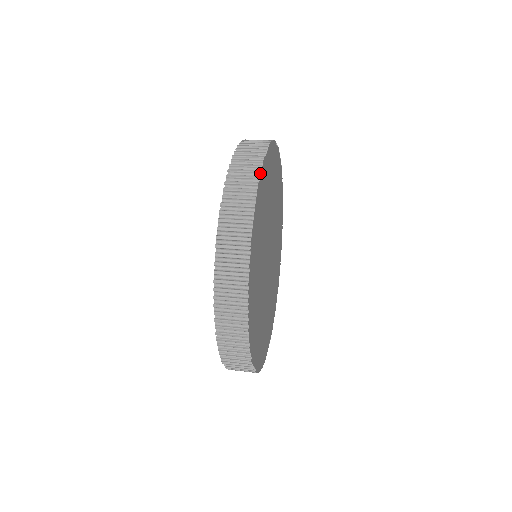
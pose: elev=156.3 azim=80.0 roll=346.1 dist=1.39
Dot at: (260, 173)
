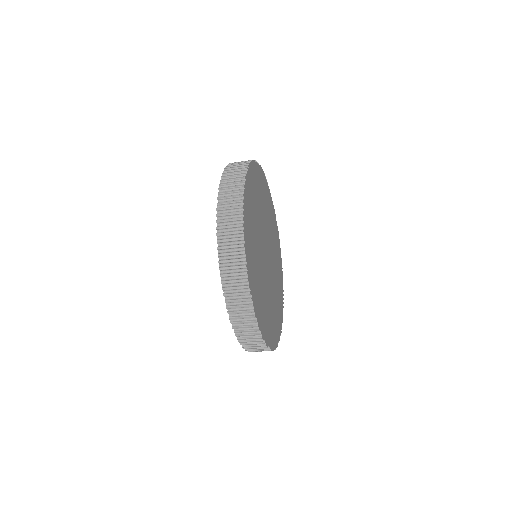
Dot at: (269, 190)
